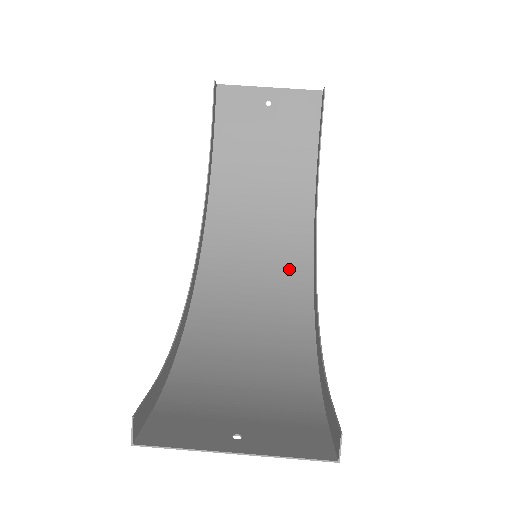
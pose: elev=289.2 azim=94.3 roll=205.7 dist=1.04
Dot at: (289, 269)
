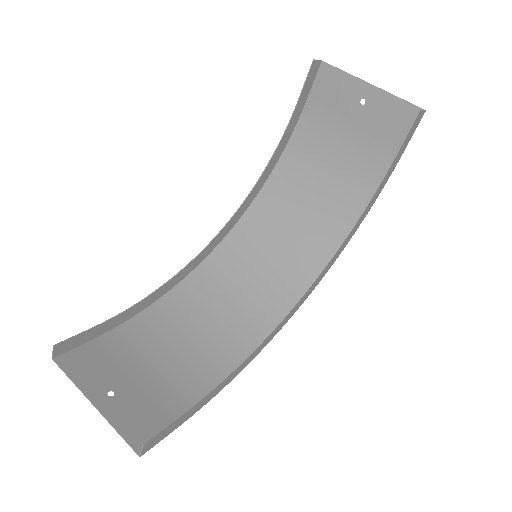
Dot at: (294, 276)
